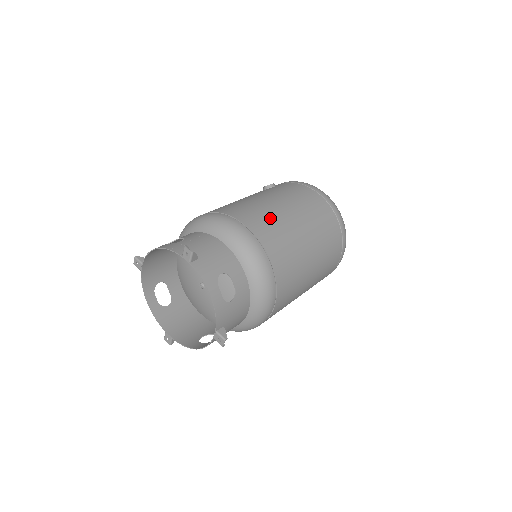
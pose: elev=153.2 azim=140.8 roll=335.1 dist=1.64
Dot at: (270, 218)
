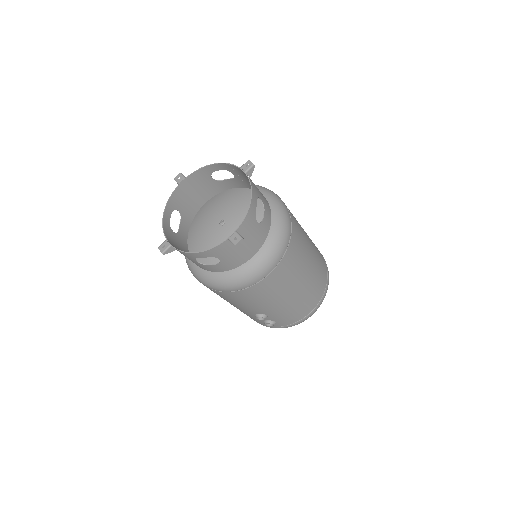
Dot at: occluded
